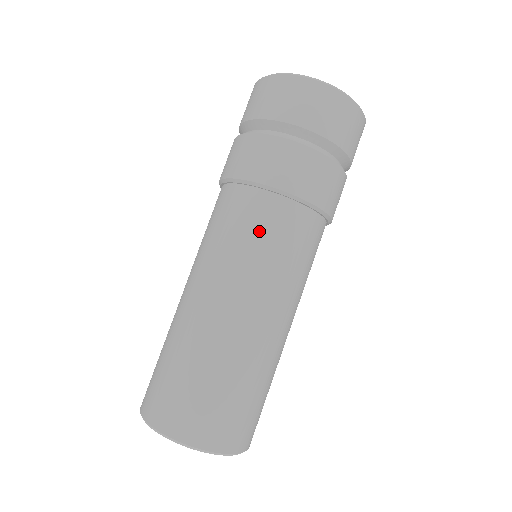
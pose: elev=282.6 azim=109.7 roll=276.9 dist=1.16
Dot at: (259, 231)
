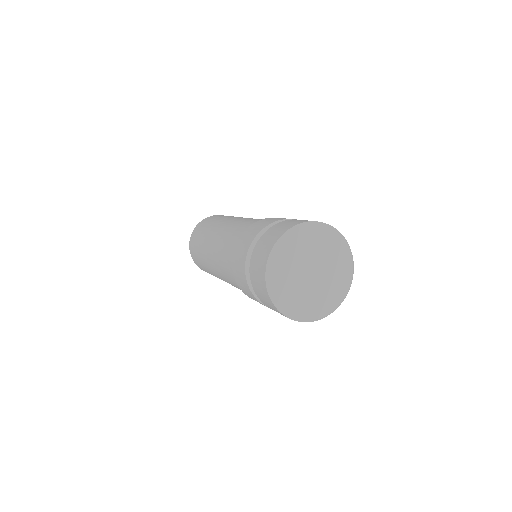
Dot at: occluded
